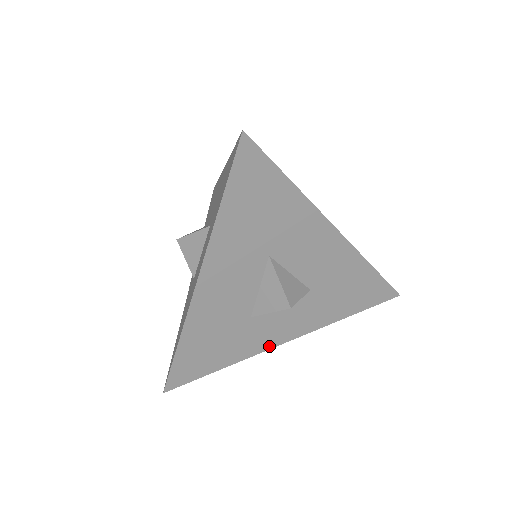
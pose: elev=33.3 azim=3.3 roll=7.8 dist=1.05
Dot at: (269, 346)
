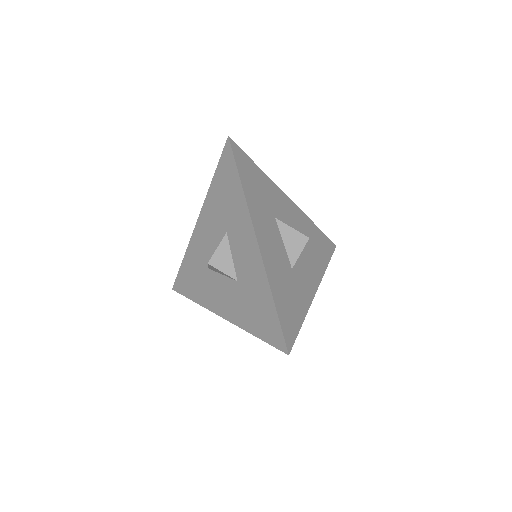
Dot at: (312, 296)
